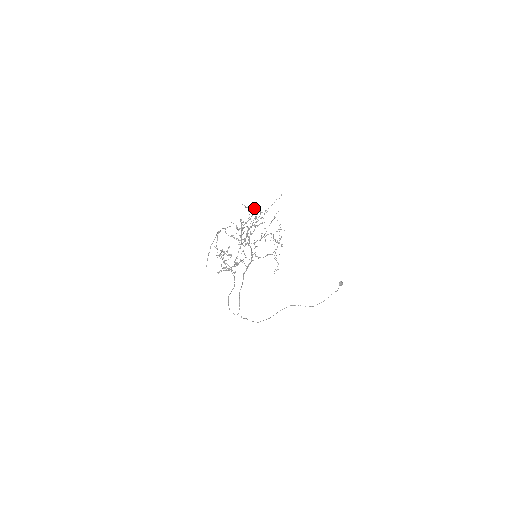
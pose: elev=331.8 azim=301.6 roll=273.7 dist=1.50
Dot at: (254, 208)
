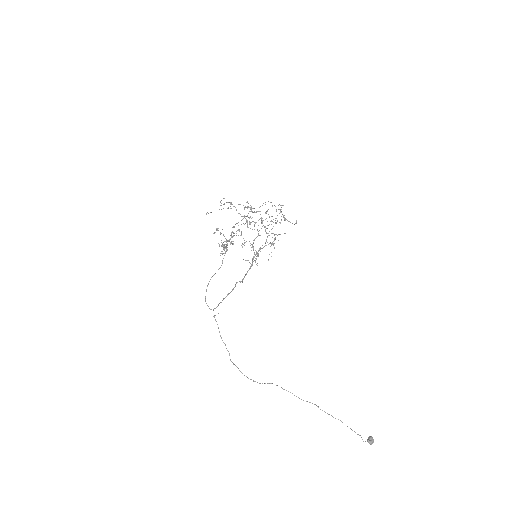
Dot at: occluded
